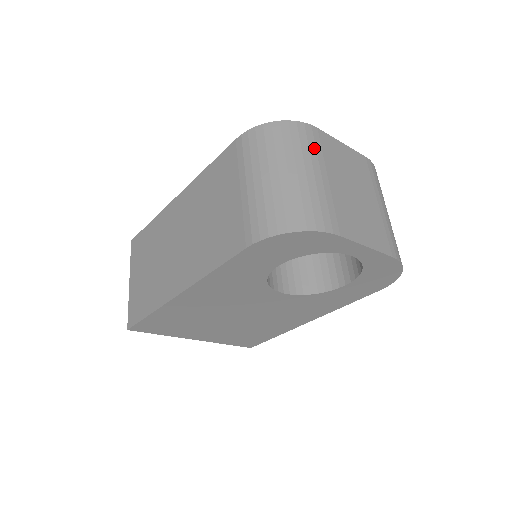
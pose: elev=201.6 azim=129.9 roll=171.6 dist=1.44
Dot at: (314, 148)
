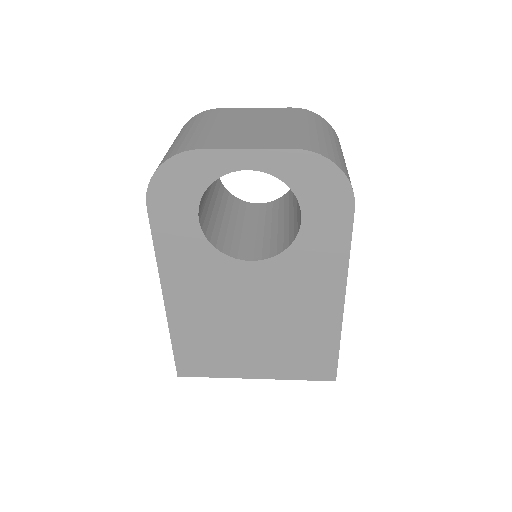
Dot at: (207, 118)
